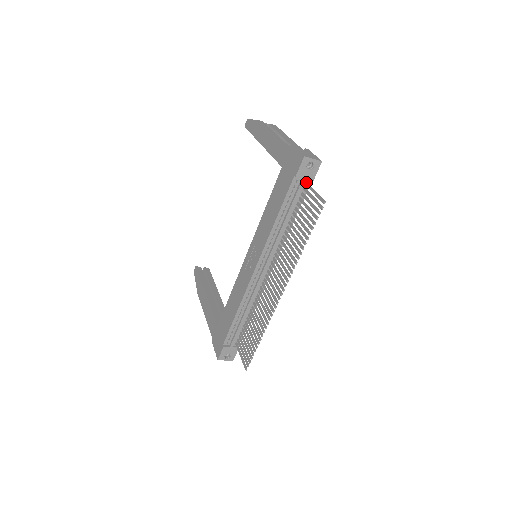
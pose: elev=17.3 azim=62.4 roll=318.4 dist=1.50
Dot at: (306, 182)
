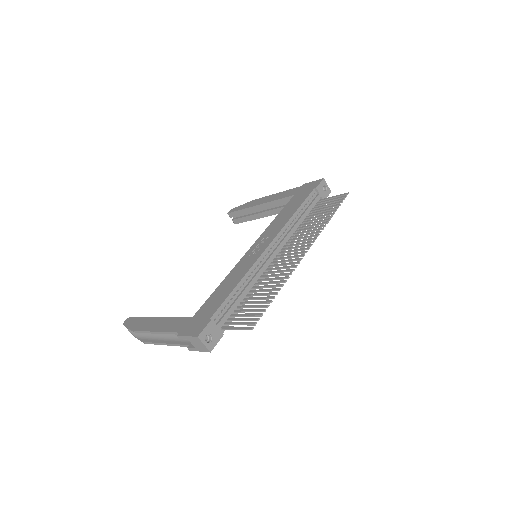
Dot at: (319, 199)
